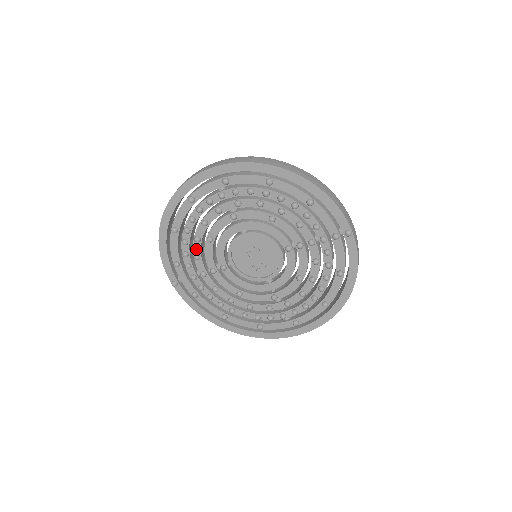
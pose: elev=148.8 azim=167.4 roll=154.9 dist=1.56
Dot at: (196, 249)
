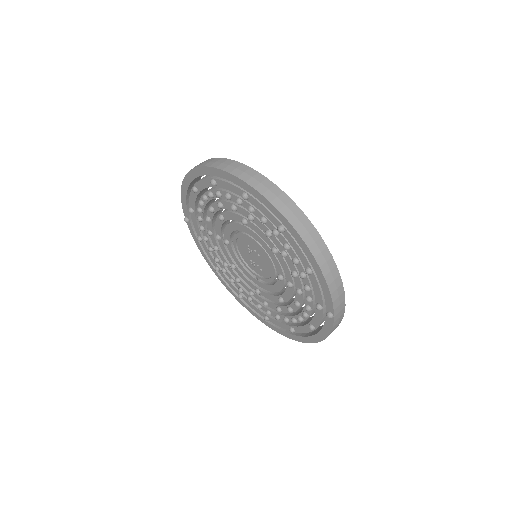
Dot at: (209, 214)
